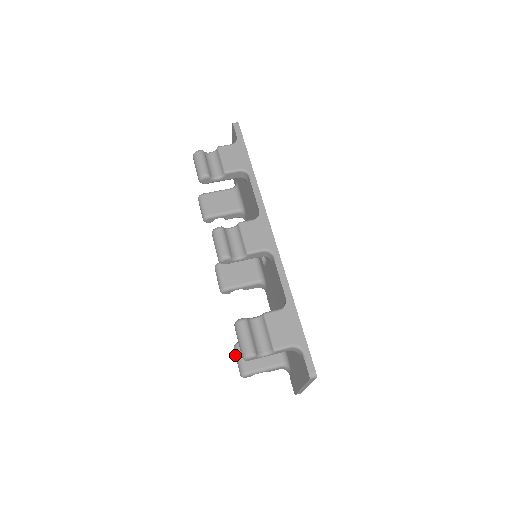
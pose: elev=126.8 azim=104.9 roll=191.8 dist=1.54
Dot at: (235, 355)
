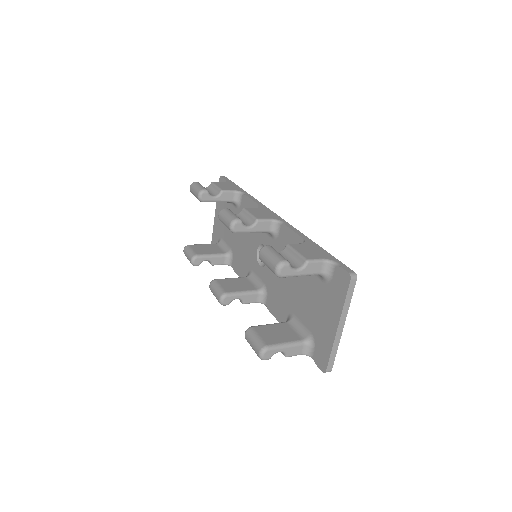
Dot at: (248, 340)
